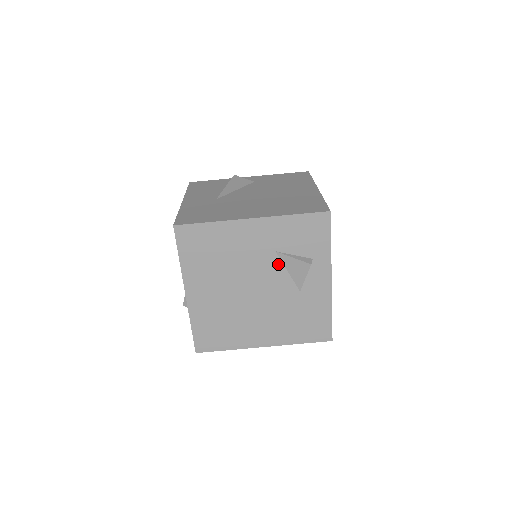
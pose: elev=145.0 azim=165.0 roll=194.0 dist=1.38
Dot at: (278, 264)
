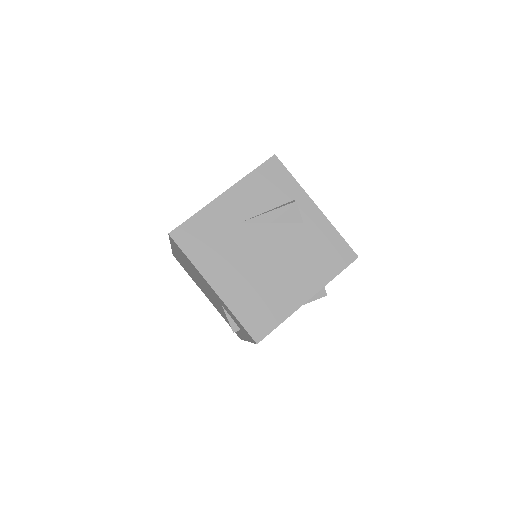
Dot at: occluded
